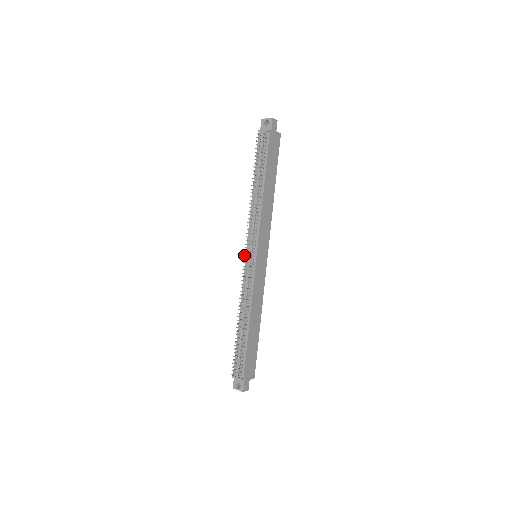
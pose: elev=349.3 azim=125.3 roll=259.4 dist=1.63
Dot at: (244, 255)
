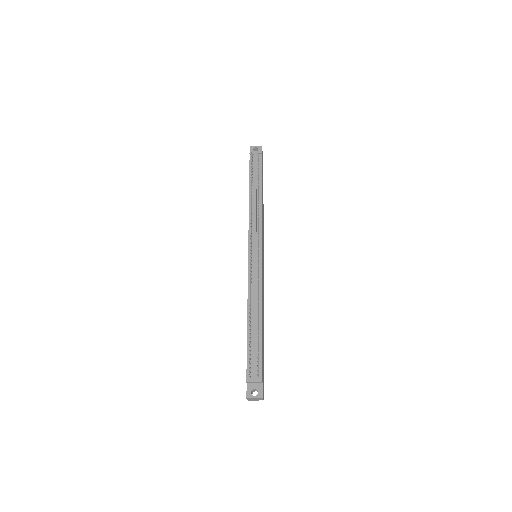
Dot at: (250, 248)
